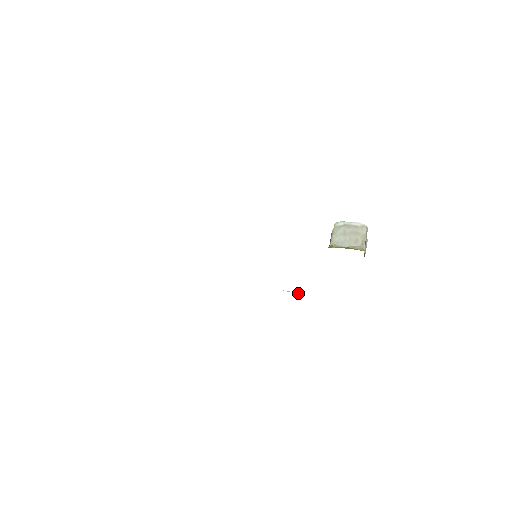
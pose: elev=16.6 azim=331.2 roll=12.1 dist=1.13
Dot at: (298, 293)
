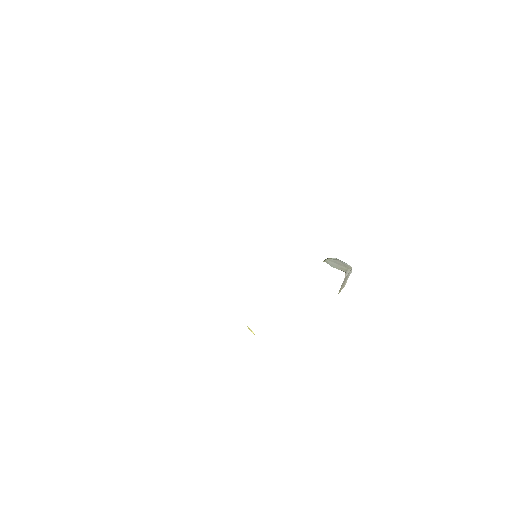
Dot at: occluded
